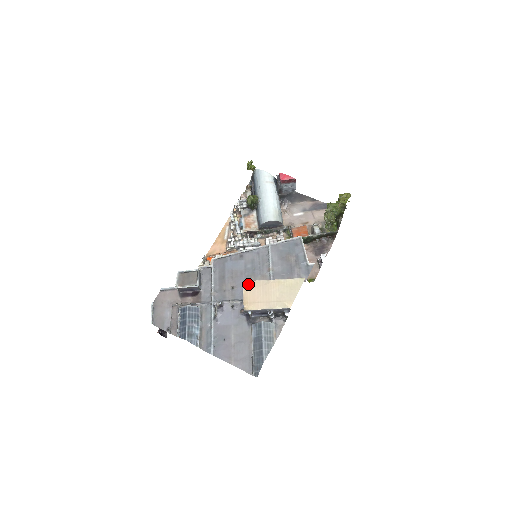
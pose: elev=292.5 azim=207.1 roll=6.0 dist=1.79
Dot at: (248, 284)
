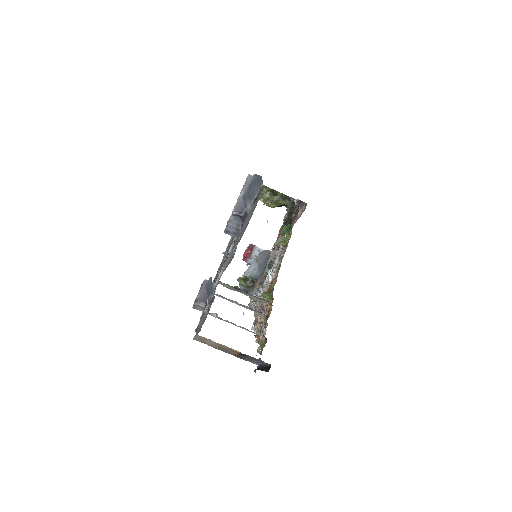
Dot at: occluded
